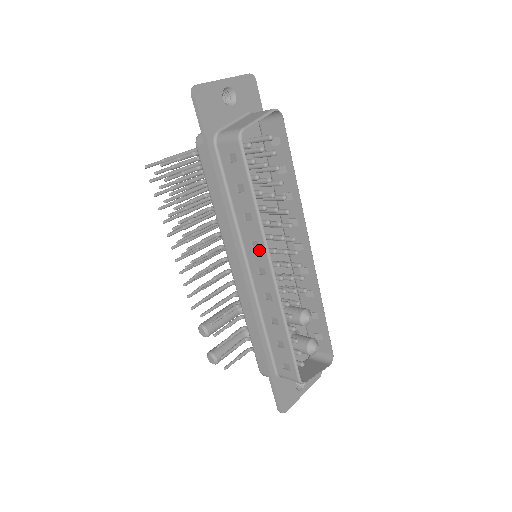
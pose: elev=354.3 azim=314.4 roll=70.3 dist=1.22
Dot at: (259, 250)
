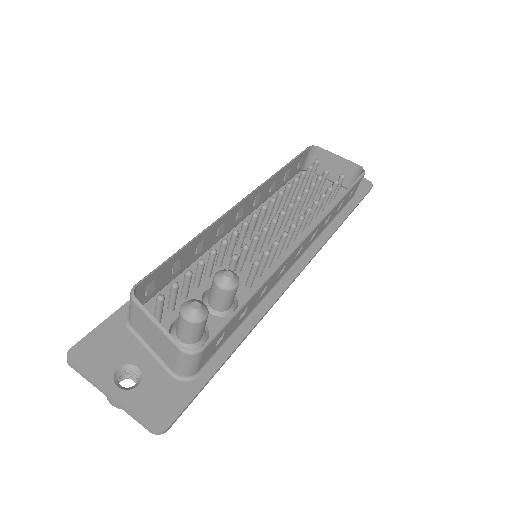
Dot at: (253, 197)
